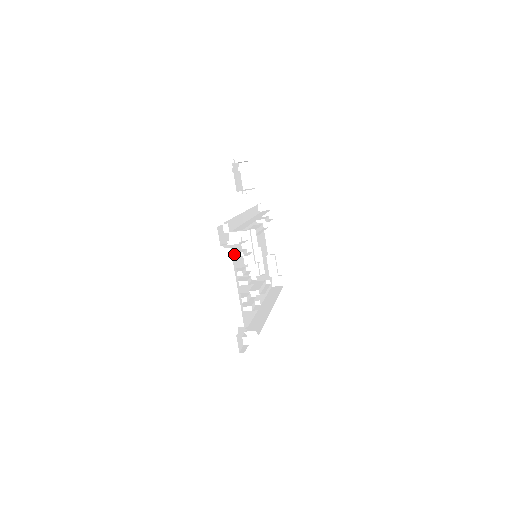
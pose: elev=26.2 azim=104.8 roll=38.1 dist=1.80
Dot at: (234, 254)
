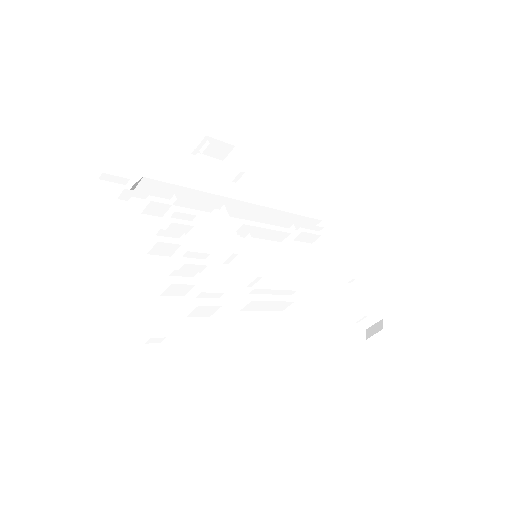
Dot at: (162, 228)
